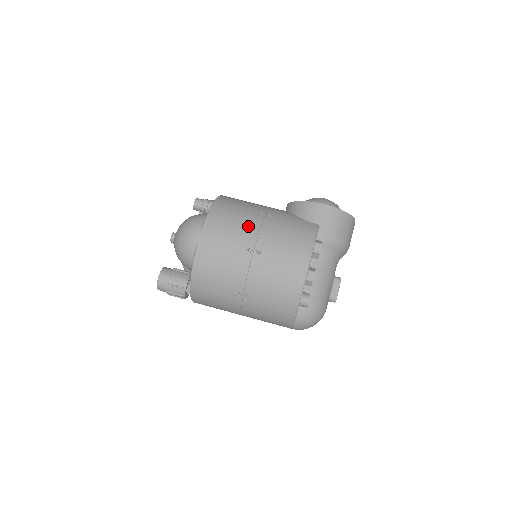
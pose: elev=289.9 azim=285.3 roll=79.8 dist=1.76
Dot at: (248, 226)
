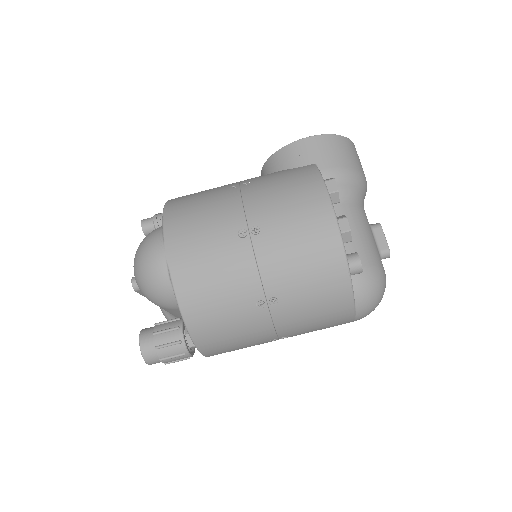
Dot at: (224, 206)
